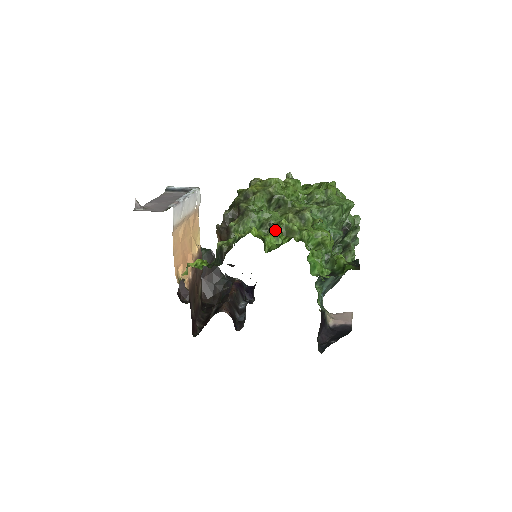
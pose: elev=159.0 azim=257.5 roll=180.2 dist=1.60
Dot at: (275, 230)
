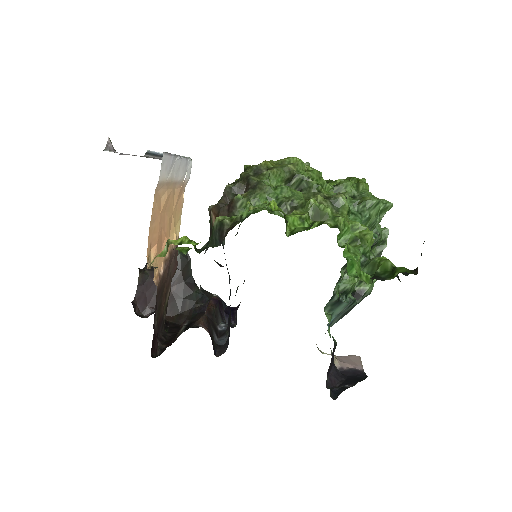
Dot at: (300, 210)
